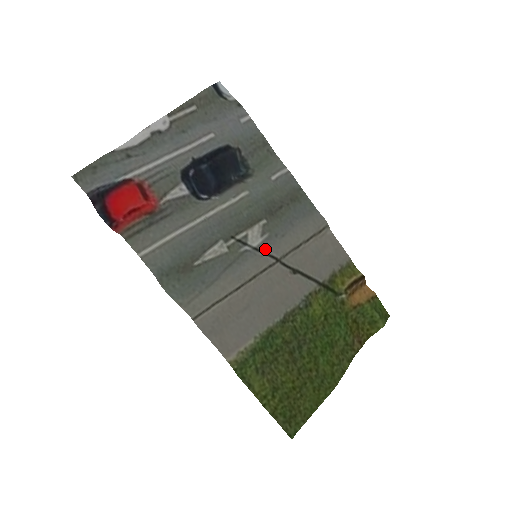
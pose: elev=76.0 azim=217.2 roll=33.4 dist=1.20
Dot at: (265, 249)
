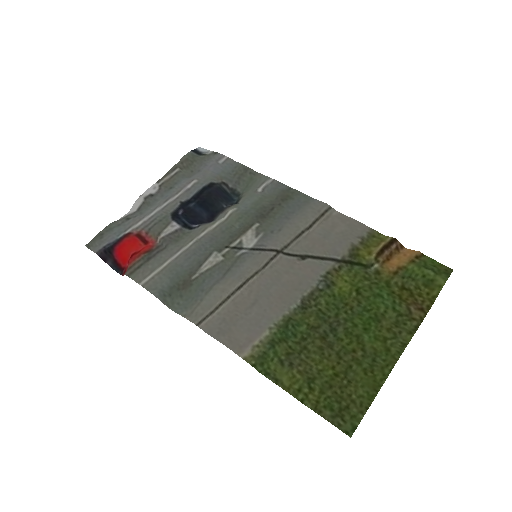
Dot at: (262, 246)
